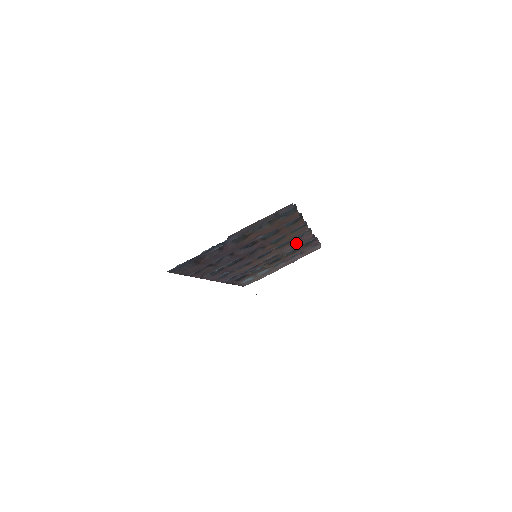
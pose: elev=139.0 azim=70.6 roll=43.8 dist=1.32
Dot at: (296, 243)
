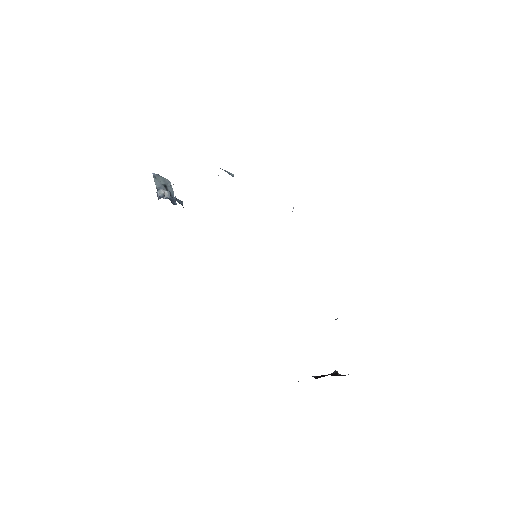
Dot at: occluded
